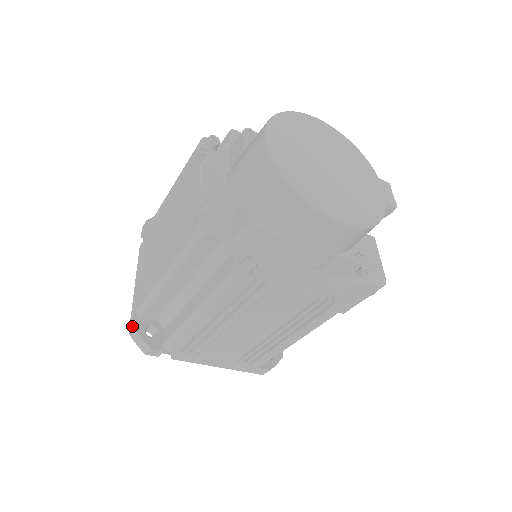
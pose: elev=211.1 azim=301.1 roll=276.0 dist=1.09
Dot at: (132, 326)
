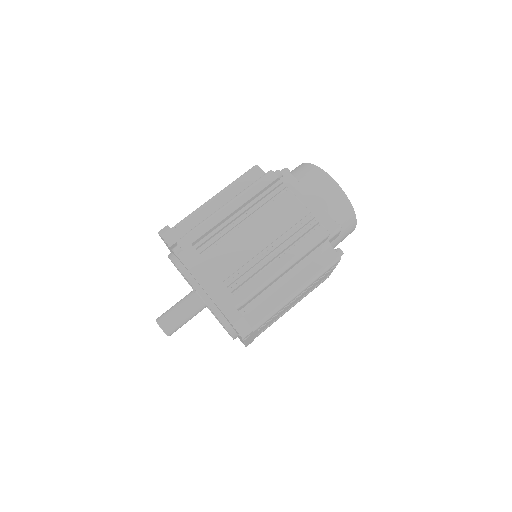
Dot at: (238, 317)
